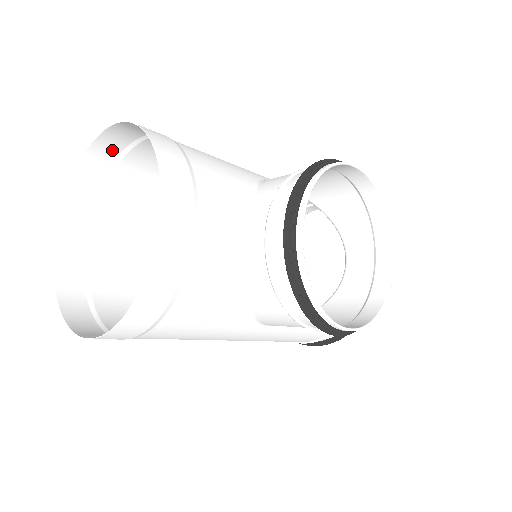
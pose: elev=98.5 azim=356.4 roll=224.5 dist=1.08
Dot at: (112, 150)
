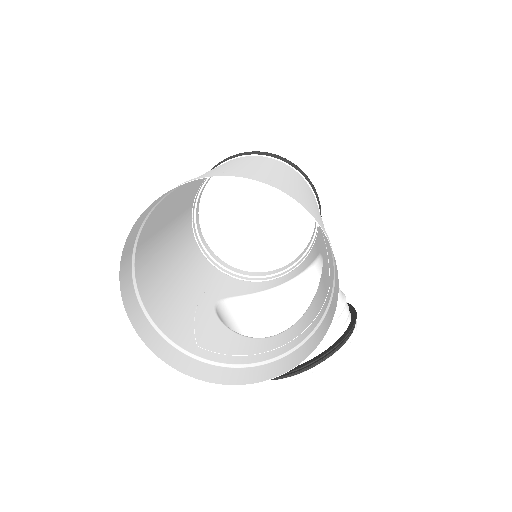
Dot at: (300, 200)
